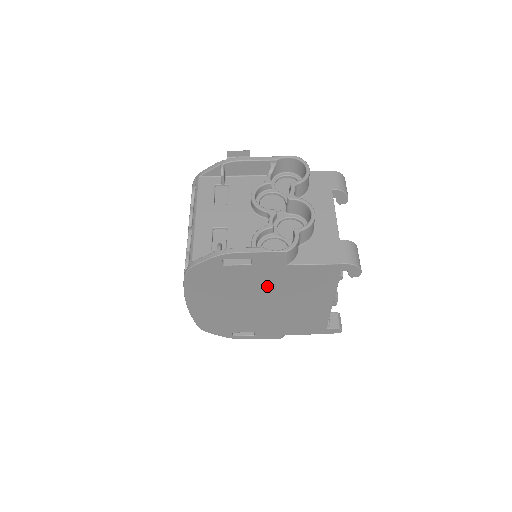
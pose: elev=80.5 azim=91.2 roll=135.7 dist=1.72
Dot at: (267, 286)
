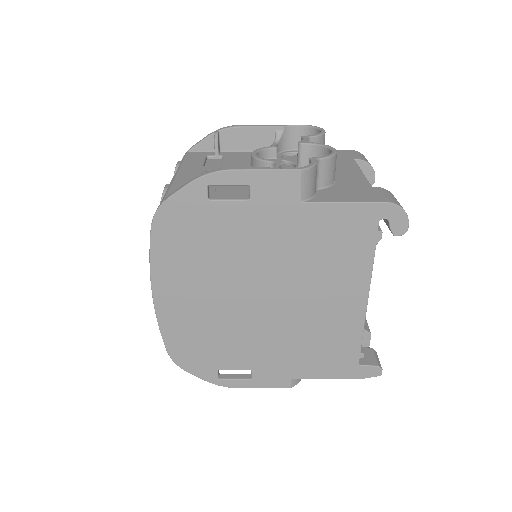
Dot at: (271, 253)
